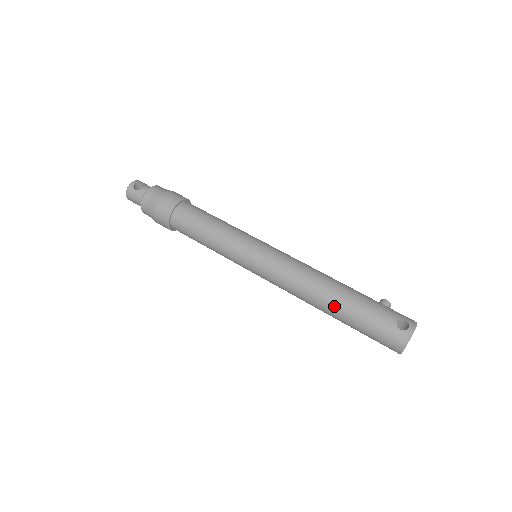
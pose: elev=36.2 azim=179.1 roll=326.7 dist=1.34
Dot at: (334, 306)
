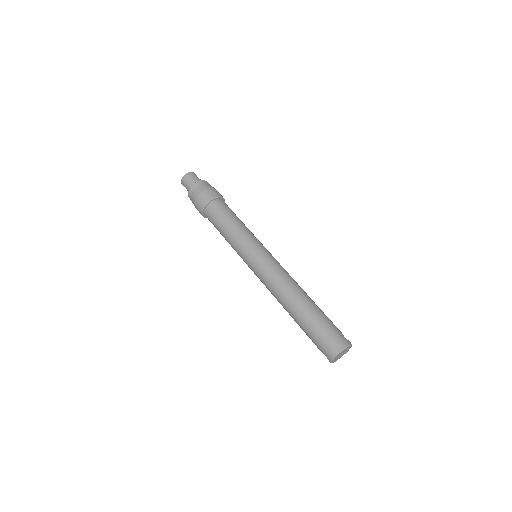
Dot at: (306, 301)
